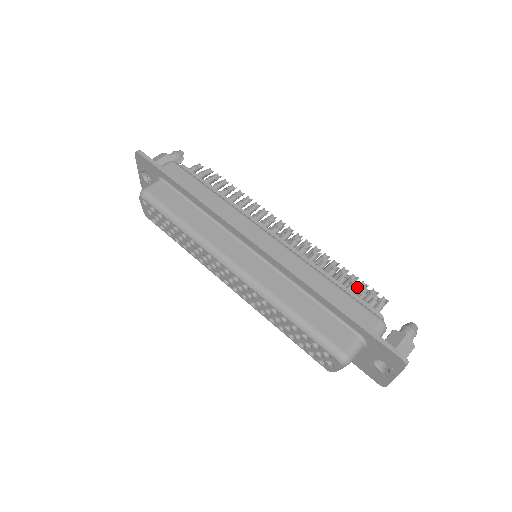
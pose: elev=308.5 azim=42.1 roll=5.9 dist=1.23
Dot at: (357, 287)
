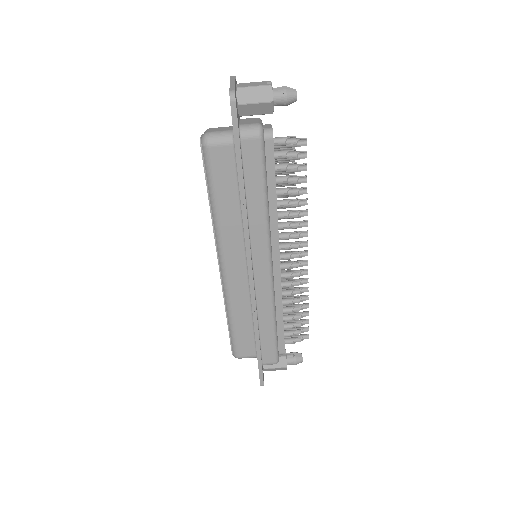
Dot at: occluded
